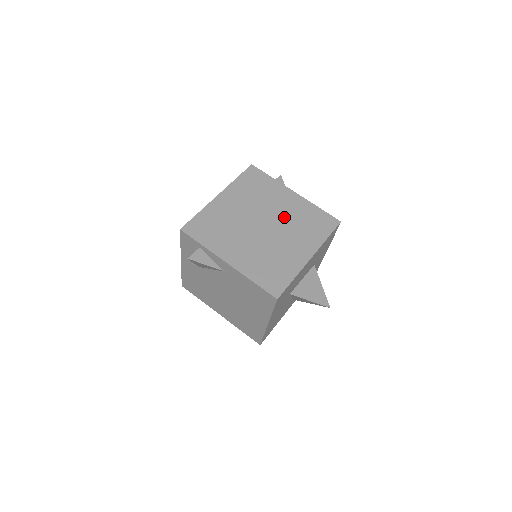
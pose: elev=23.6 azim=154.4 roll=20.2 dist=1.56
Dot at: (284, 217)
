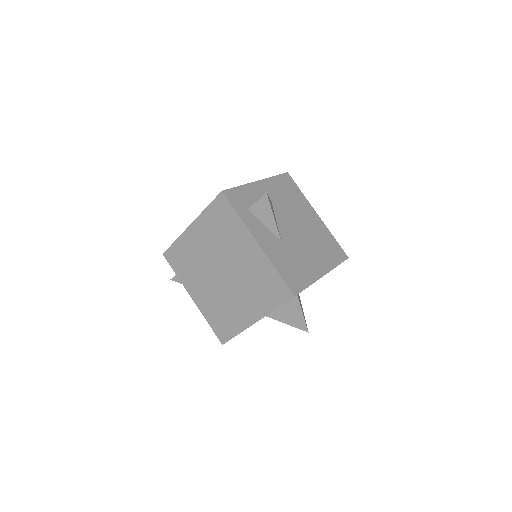
Dot at: (241, 271)
